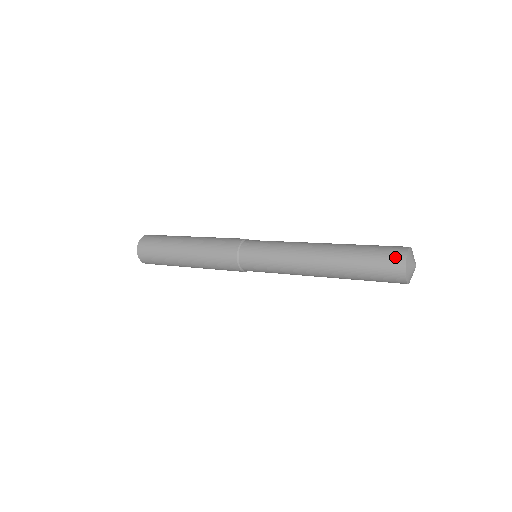
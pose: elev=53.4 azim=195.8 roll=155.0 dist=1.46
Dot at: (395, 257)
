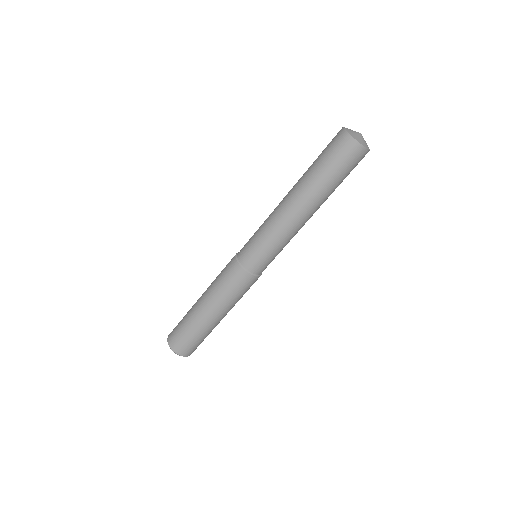
Dot at: (340, 140)
